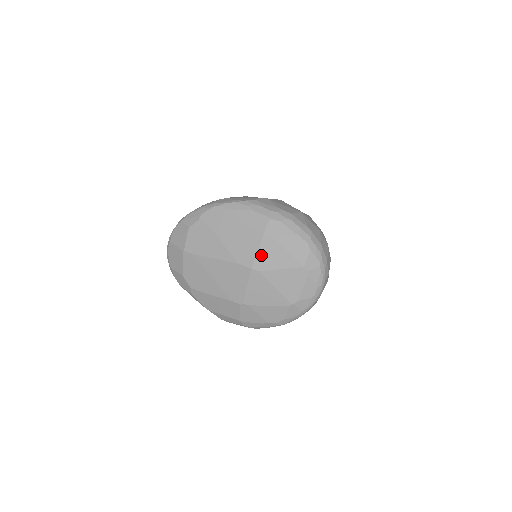
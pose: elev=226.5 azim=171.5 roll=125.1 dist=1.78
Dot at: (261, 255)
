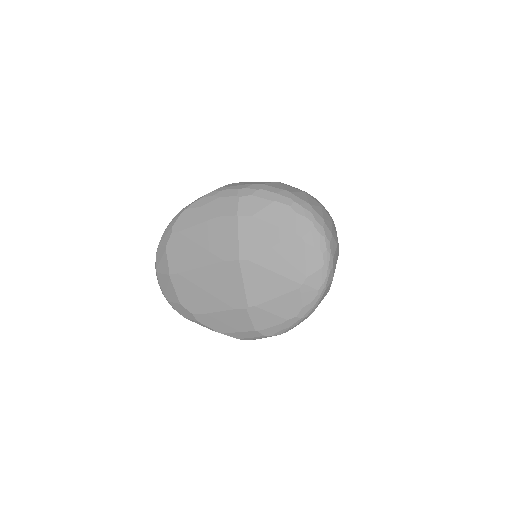
Dot at: (244, 240)
